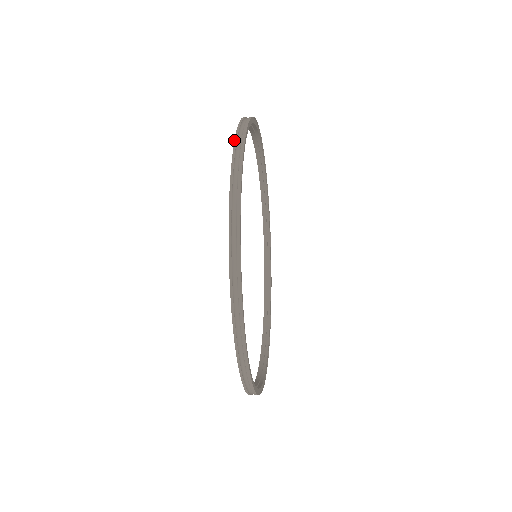
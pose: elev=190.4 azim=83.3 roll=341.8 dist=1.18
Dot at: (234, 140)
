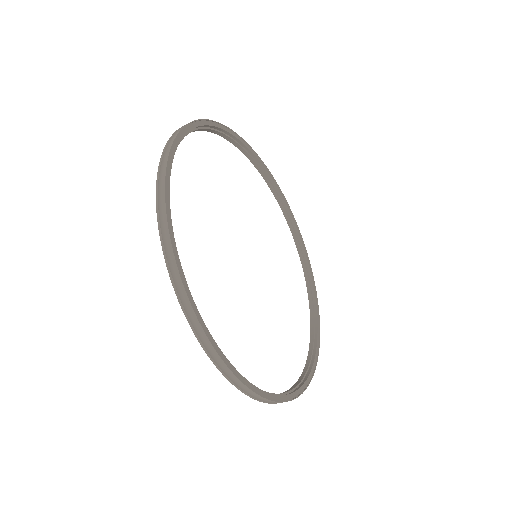
Dot at: occluded
